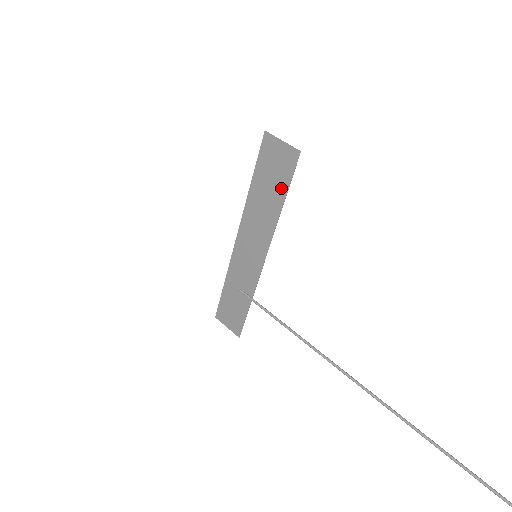
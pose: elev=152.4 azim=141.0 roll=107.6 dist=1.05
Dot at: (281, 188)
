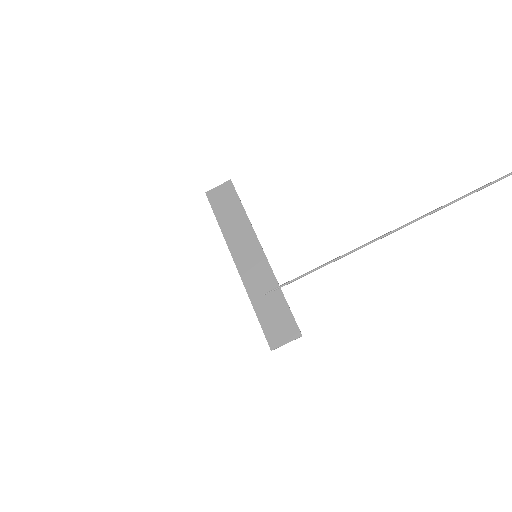
Dot at: (236, 204)
